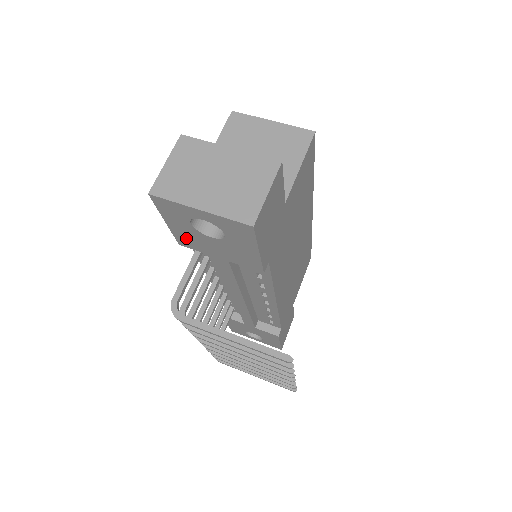
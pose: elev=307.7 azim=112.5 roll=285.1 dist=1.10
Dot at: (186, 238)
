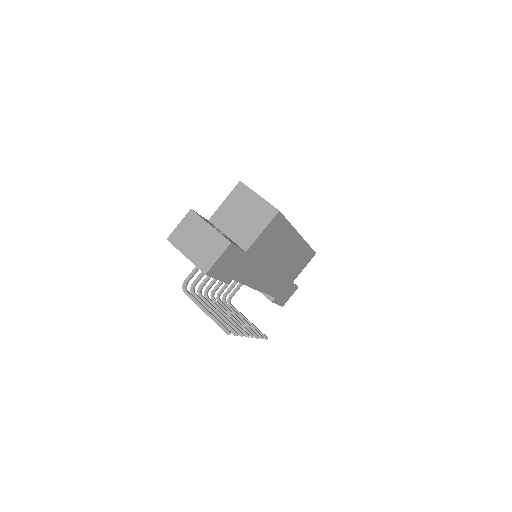
Dot at: occluded
